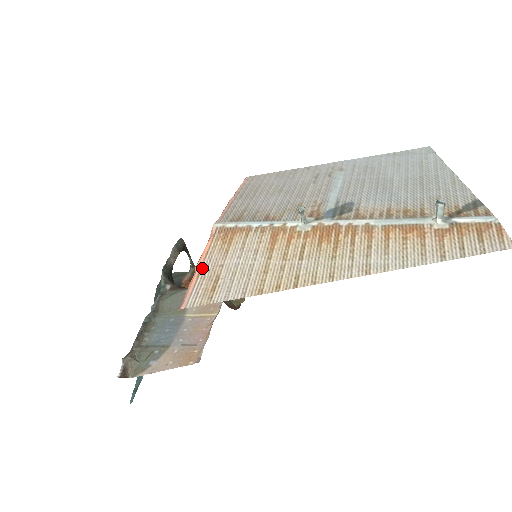
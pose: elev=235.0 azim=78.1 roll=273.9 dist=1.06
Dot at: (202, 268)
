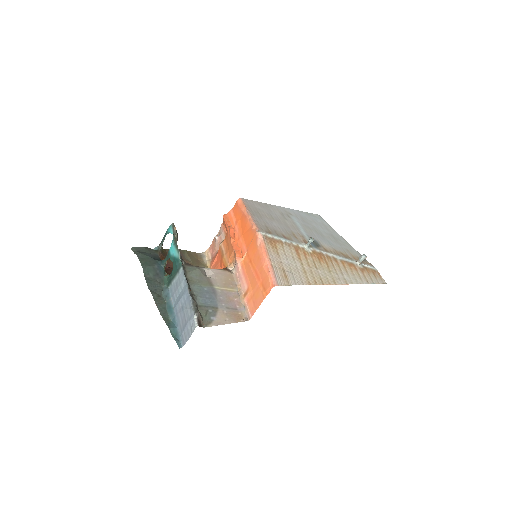
Dot at: (272, 261)
